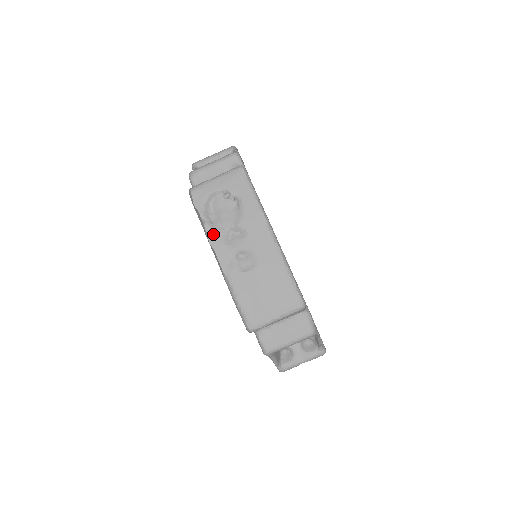
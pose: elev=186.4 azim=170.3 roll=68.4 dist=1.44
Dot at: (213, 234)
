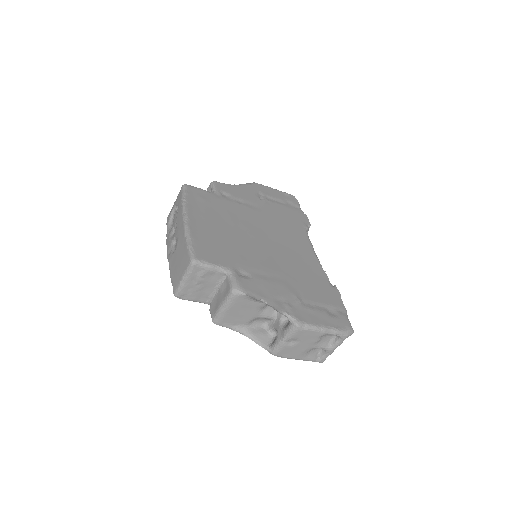
Dot at: (168, 236)
